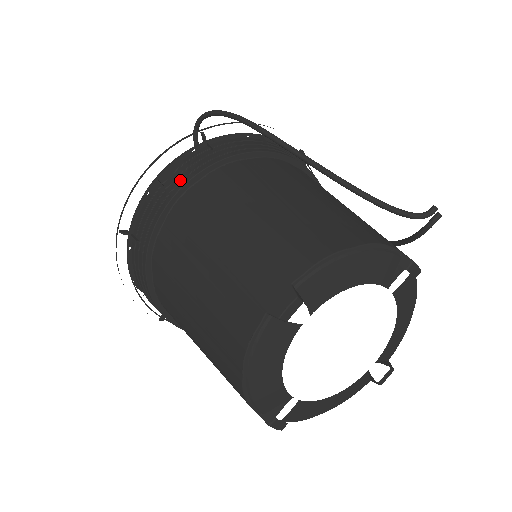
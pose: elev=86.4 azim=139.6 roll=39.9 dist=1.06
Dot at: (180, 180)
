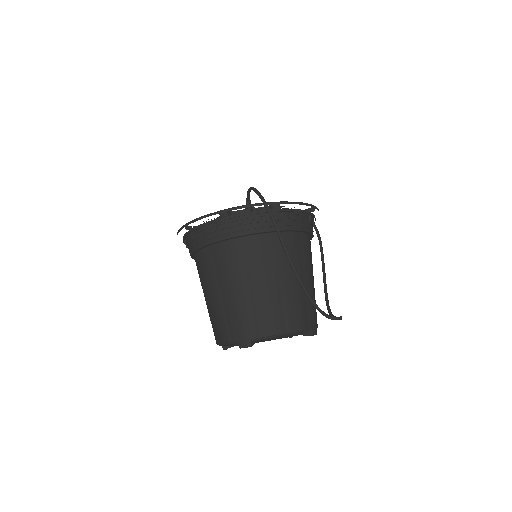
Dot at: (228, 233)
